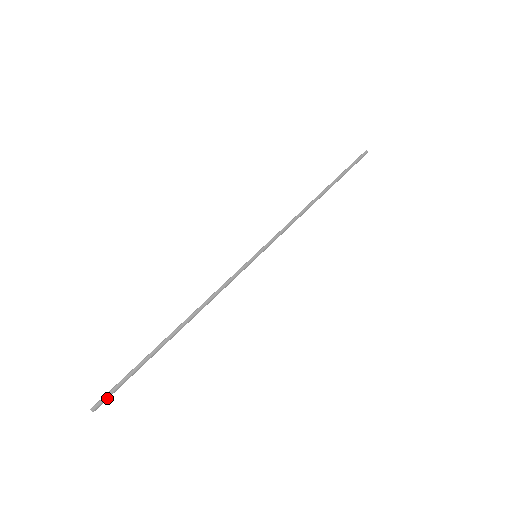
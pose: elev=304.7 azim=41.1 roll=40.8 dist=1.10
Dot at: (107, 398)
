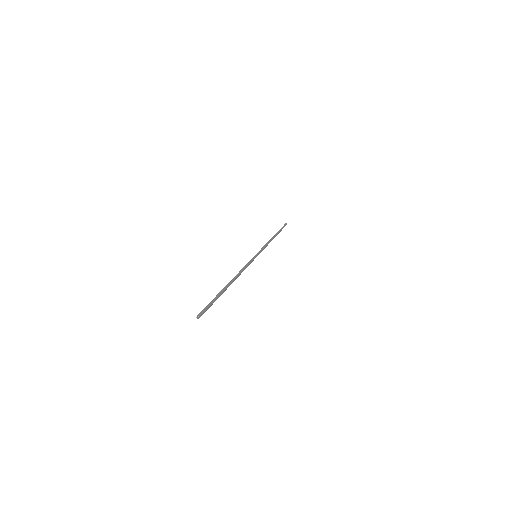
Dot at: occluded
